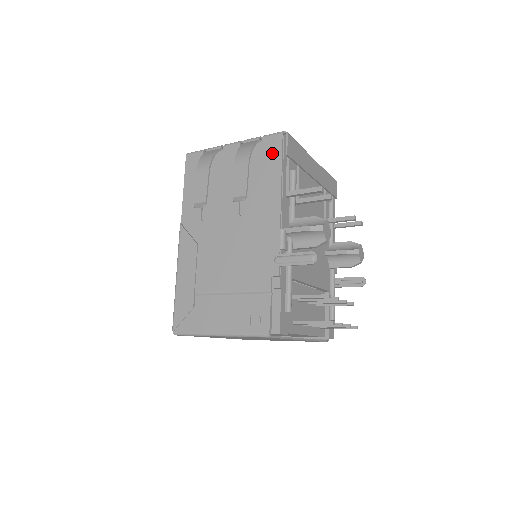
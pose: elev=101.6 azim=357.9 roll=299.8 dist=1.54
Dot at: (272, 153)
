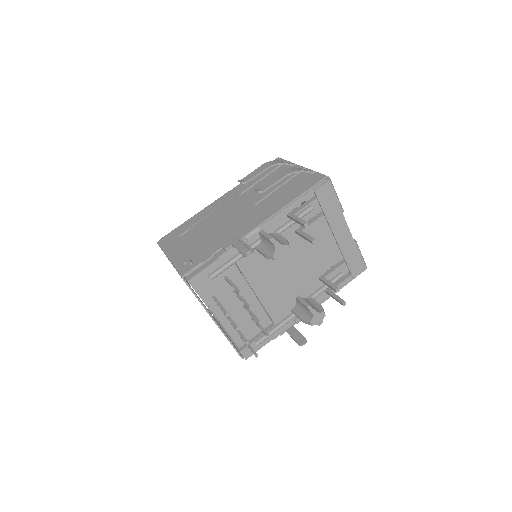
Dot at: (308, 183)
